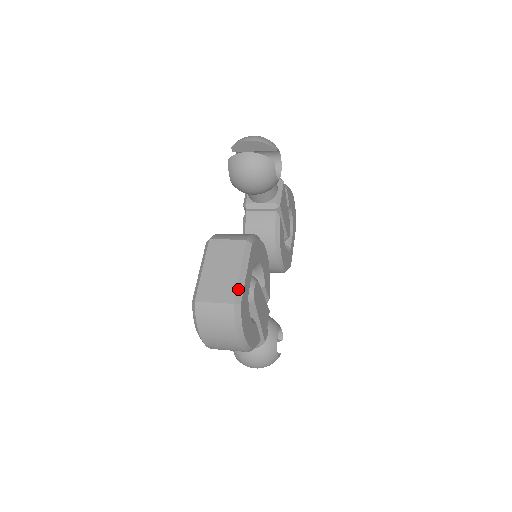
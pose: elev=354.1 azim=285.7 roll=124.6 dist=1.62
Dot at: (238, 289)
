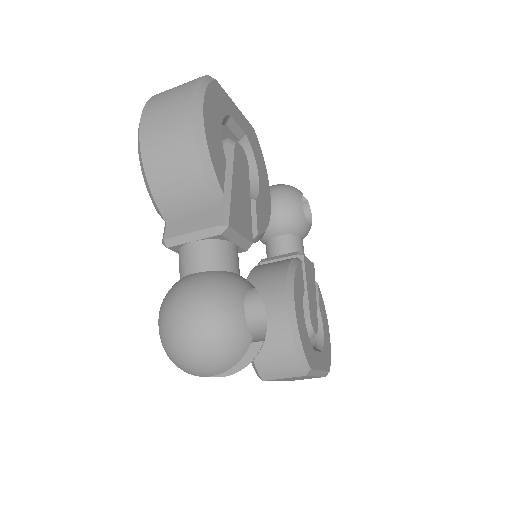
Dot at: occluded
